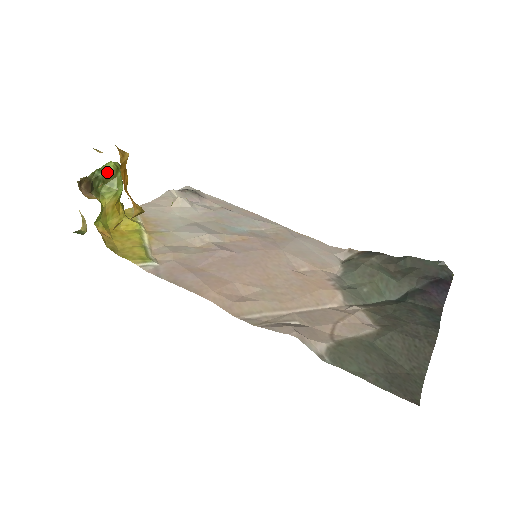
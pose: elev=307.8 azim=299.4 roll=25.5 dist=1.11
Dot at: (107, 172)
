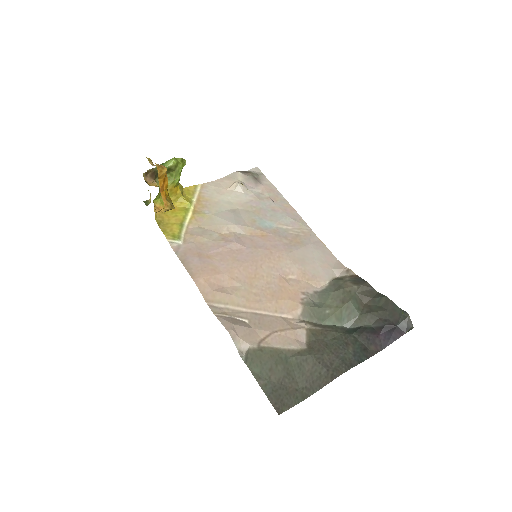
Dot at: (168, 167)
